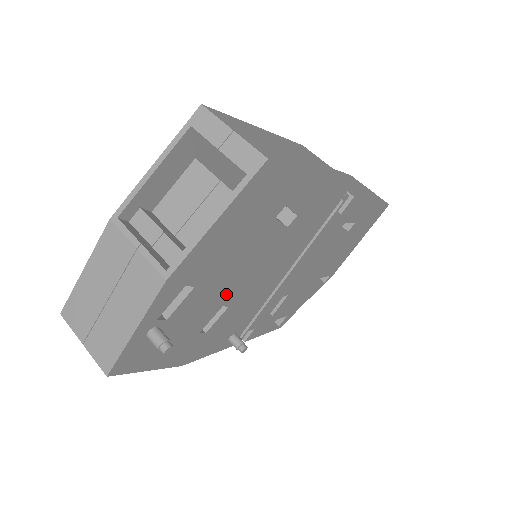
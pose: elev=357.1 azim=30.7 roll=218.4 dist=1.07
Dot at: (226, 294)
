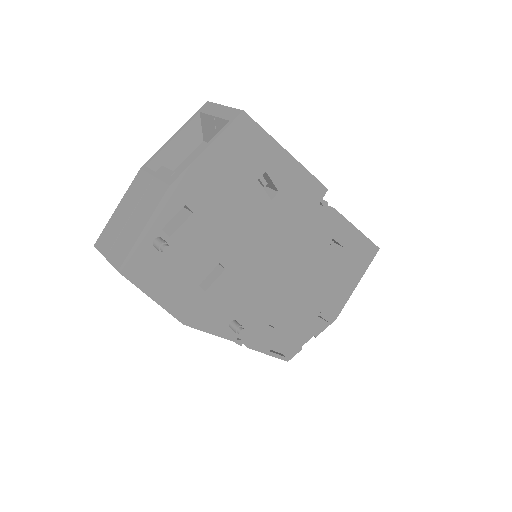
Dot at: (222, 248)
